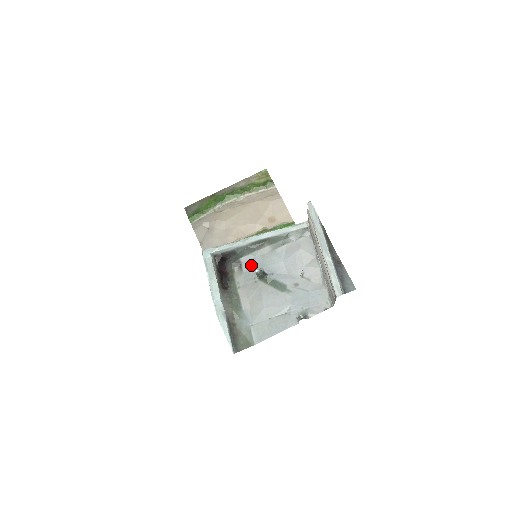
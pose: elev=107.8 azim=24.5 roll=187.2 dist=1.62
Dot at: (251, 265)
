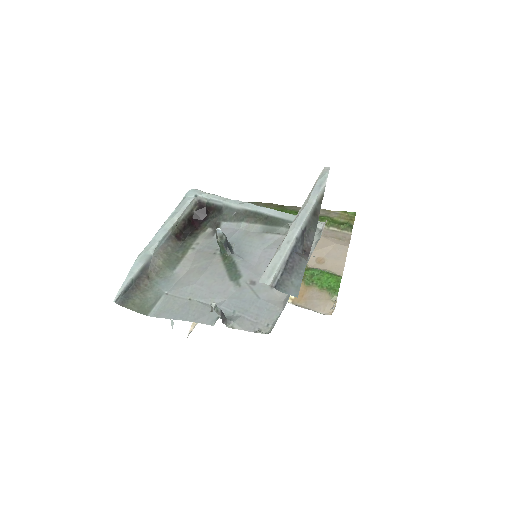
Dot at: (226, 234)
